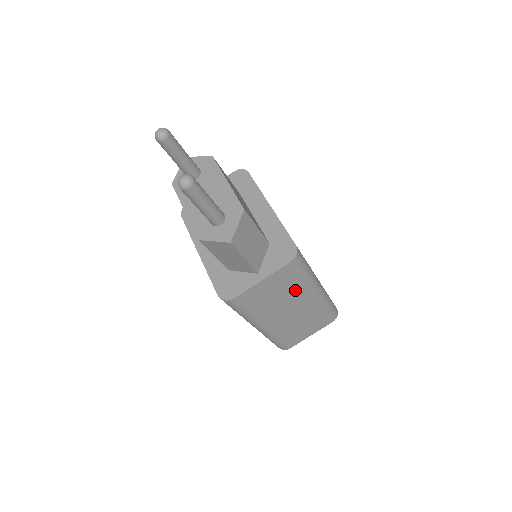
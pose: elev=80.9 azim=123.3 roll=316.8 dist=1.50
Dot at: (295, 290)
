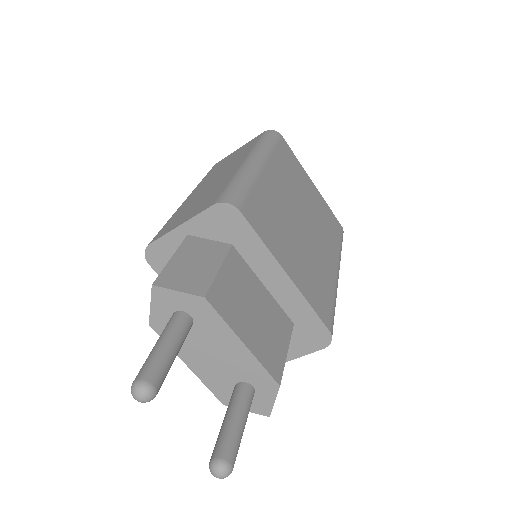
Dot at: occluded
